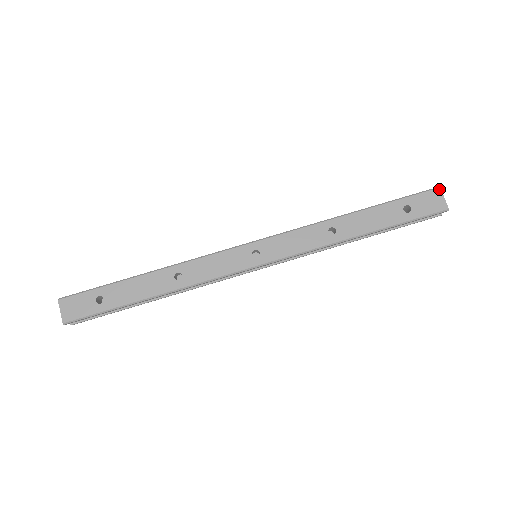
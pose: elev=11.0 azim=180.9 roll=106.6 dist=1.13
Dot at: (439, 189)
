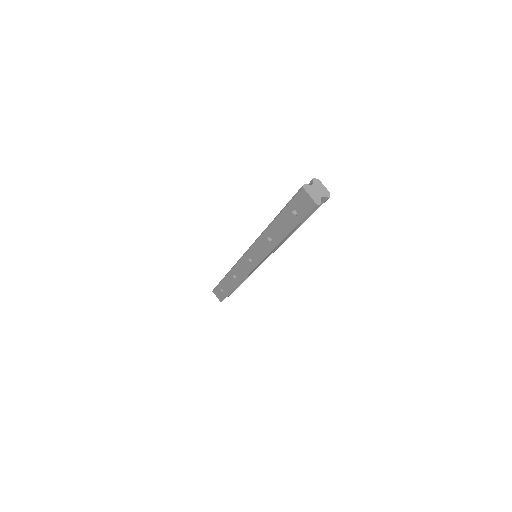
Dot at: (303, 189)
